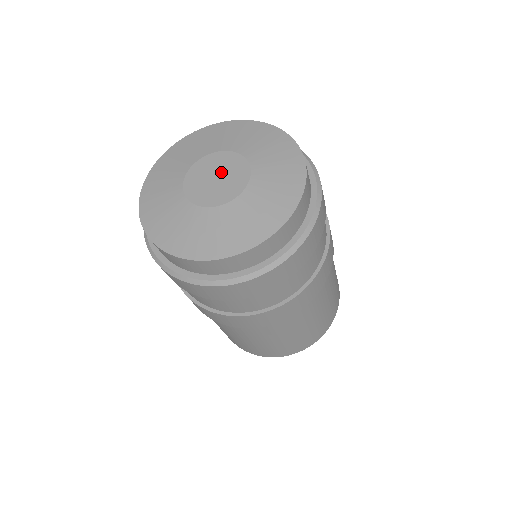
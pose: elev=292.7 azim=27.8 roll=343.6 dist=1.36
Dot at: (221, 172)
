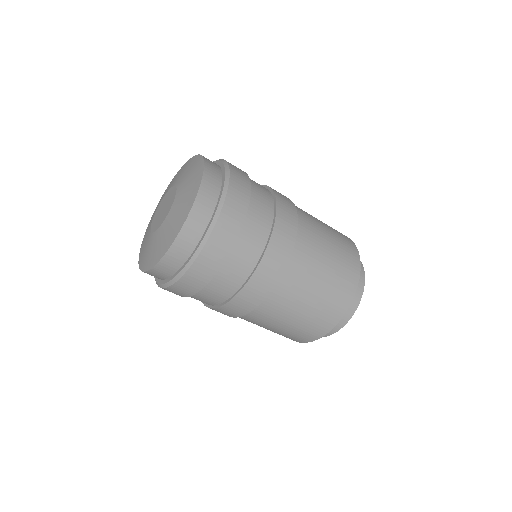
Dot at: (166, 204)
